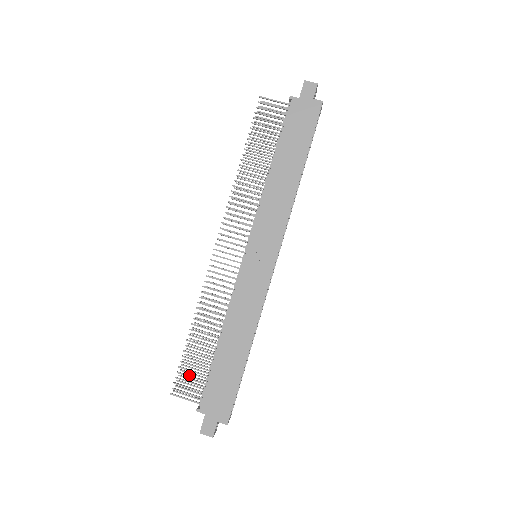
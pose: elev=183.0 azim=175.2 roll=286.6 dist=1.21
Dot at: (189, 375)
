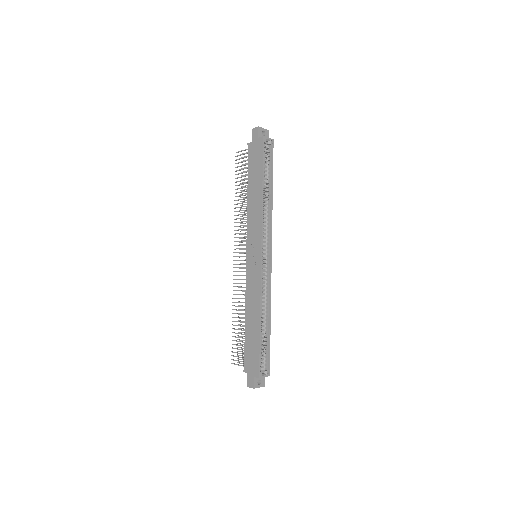
Dot at: (237, 348)
